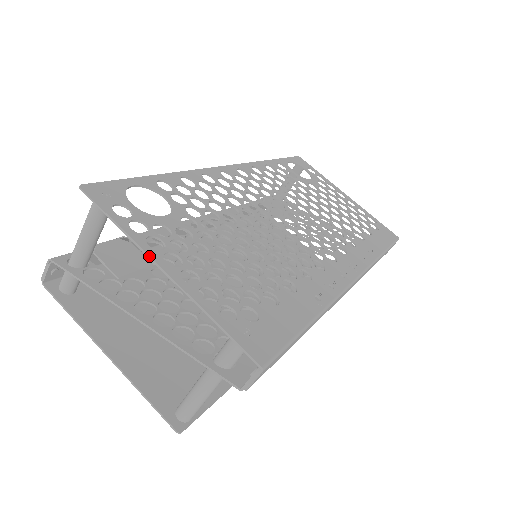
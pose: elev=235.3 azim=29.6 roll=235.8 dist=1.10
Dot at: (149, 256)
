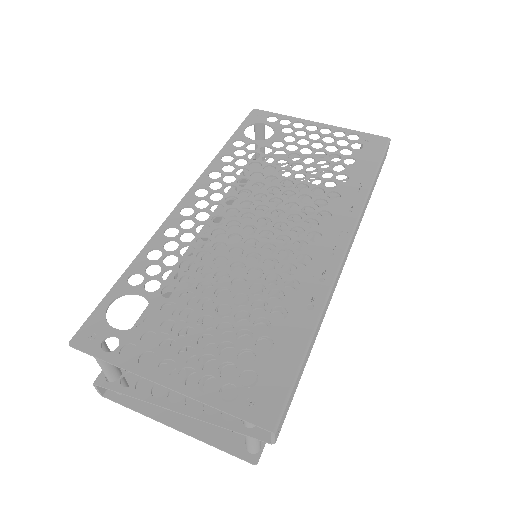
Dot at: (147, 379)
